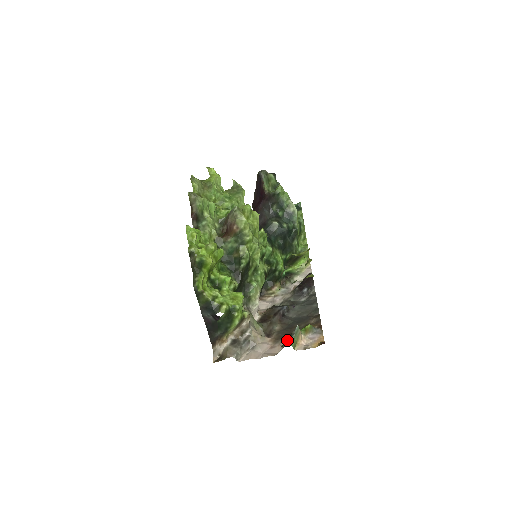
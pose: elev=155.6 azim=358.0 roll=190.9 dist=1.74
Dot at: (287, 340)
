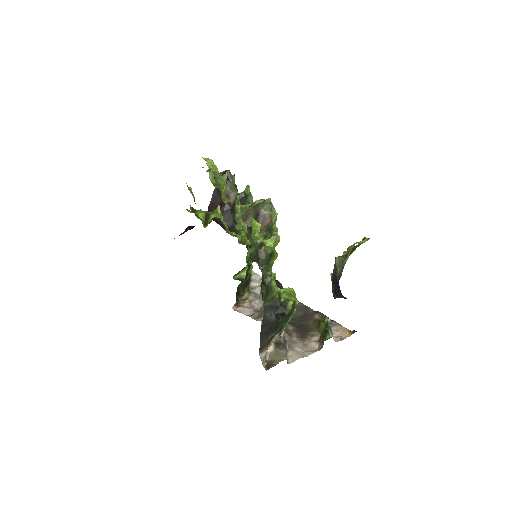
Dot at: (324, 334)
